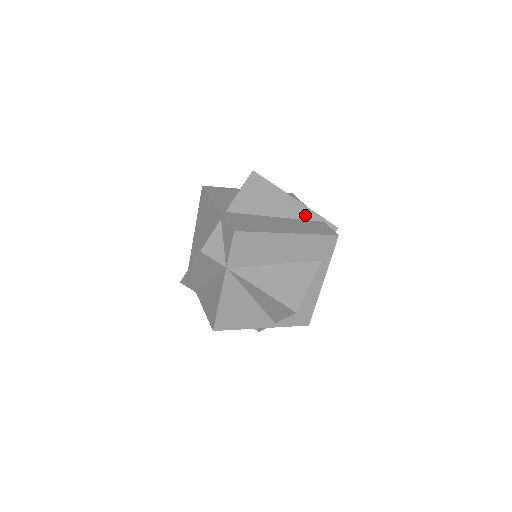
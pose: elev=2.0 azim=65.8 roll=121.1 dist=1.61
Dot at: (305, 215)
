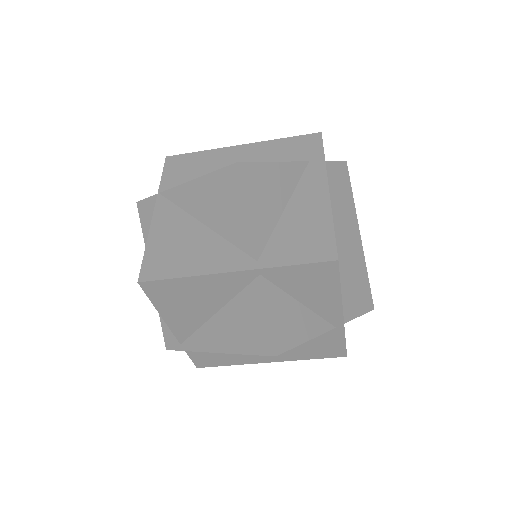
Dot at: occluded
